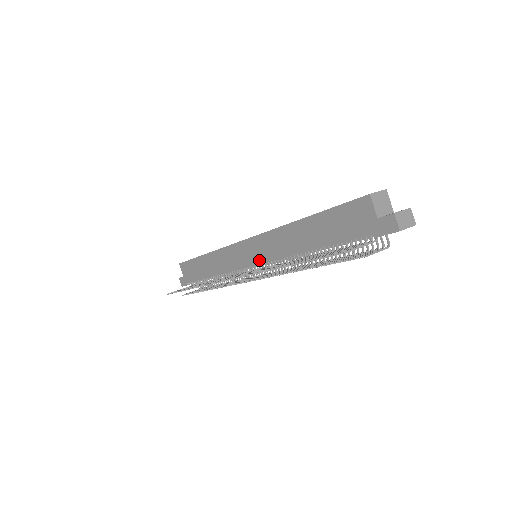
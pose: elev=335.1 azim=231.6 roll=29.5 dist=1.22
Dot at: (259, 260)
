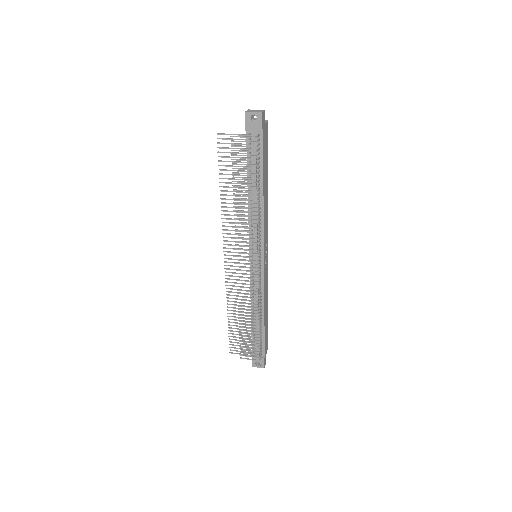
Dot at: (250, 248)
